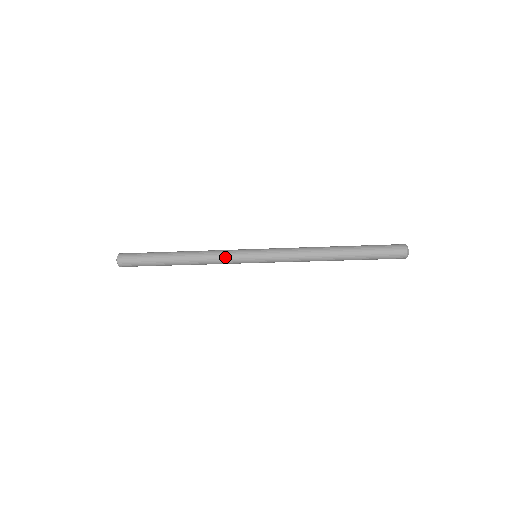
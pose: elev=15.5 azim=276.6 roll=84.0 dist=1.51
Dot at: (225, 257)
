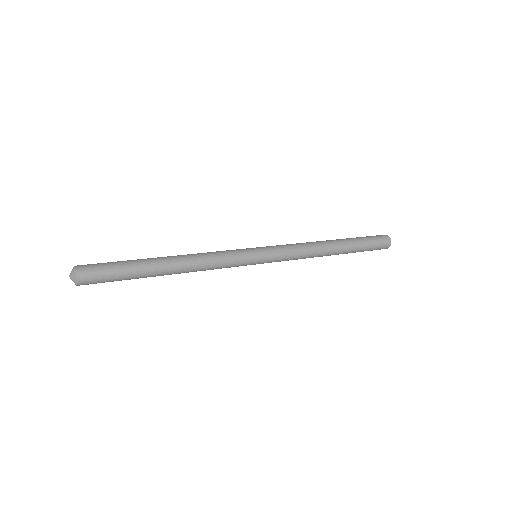
Dot at: (226, 263)
